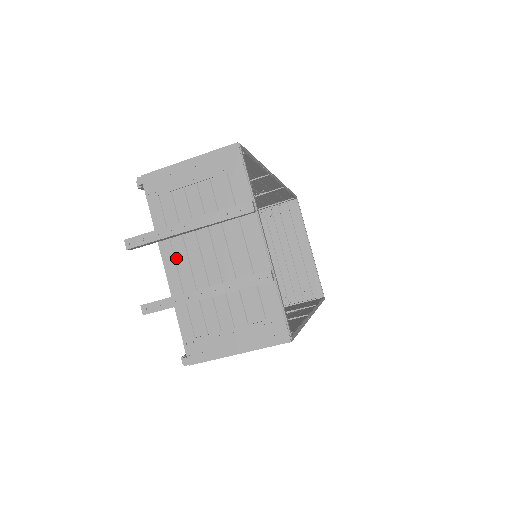
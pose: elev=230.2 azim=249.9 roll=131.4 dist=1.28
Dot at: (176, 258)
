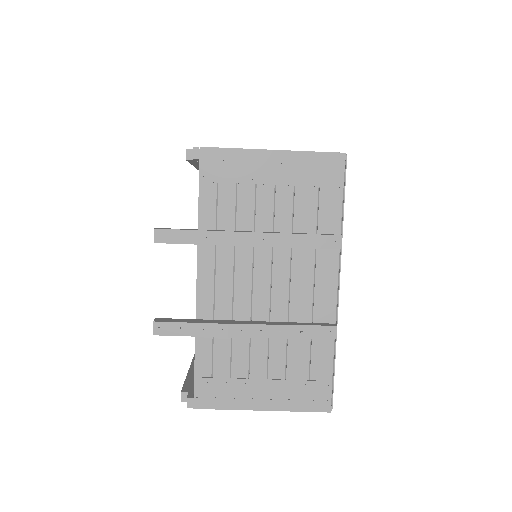
Dot at: (217, 272)
